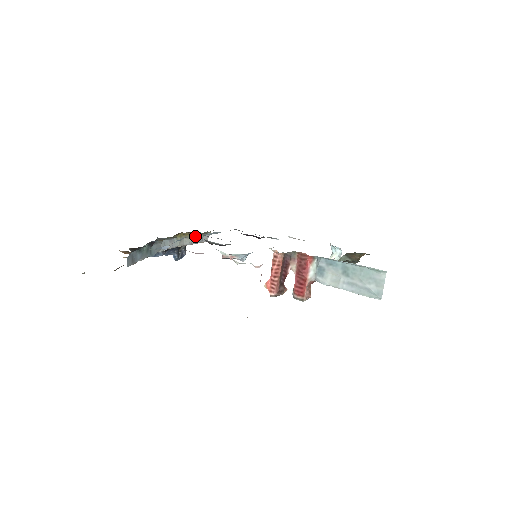
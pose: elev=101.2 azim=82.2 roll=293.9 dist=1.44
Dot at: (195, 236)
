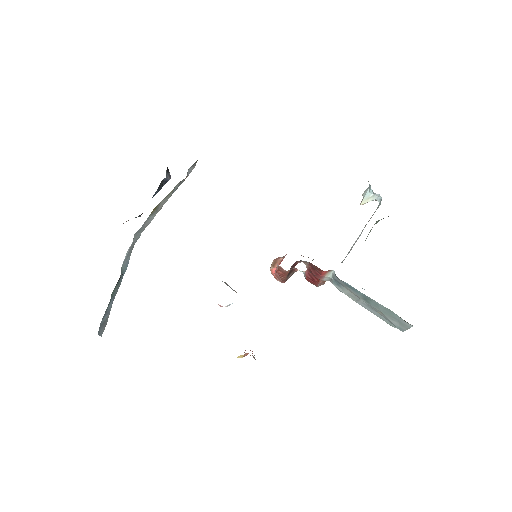
Dot at: occluded
